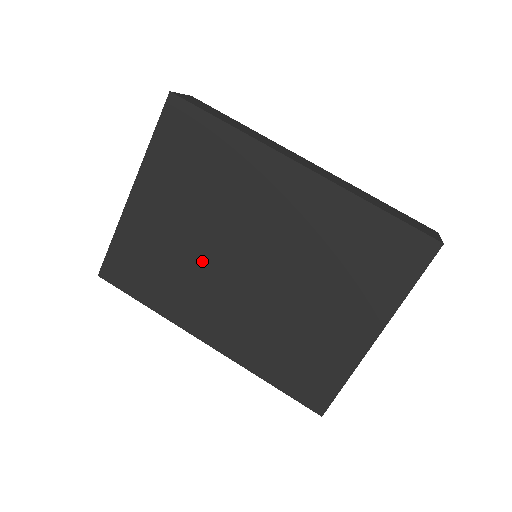
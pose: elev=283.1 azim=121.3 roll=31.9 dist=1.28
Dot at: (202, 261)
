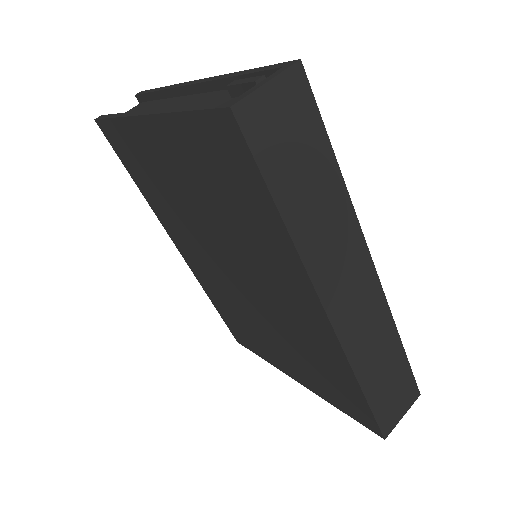
Dot at: (195, 228)
